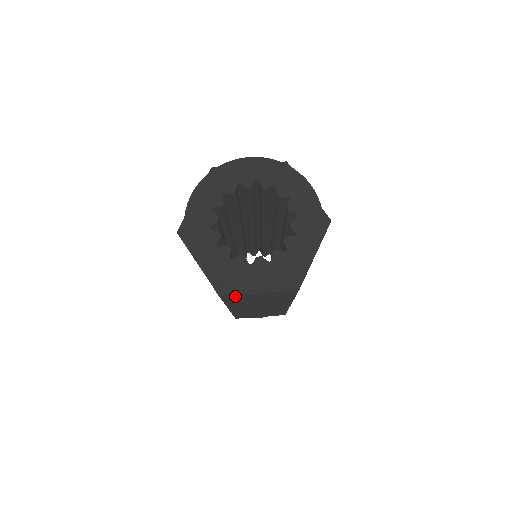
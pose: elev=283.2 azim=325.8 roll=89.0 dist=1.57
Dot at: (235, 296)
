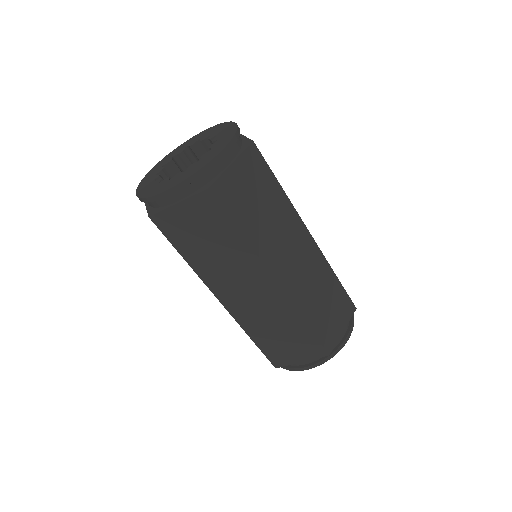
Dot at: (166, 219)
